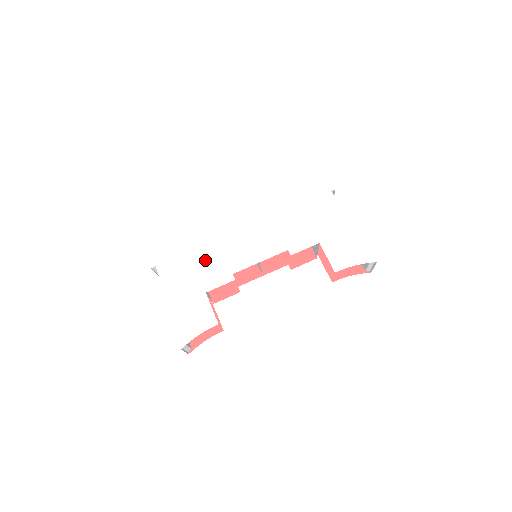
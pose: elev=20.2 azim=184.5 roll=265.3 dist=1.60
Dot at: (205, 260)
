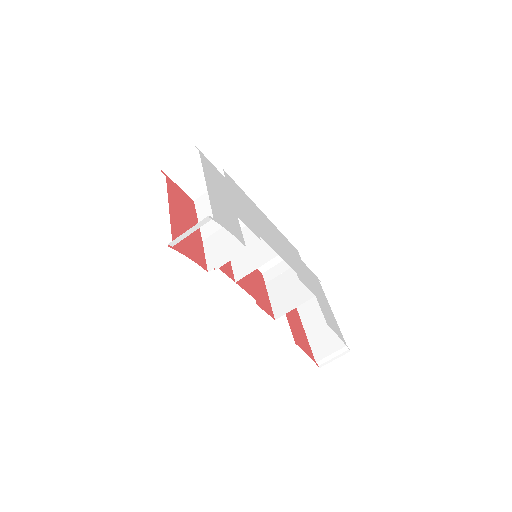
Dot at: (239, 201)
